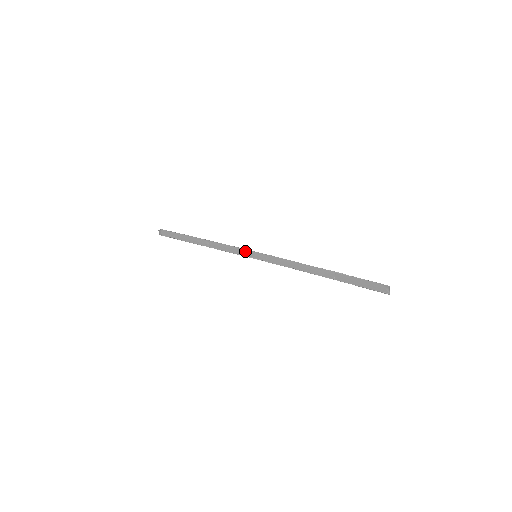
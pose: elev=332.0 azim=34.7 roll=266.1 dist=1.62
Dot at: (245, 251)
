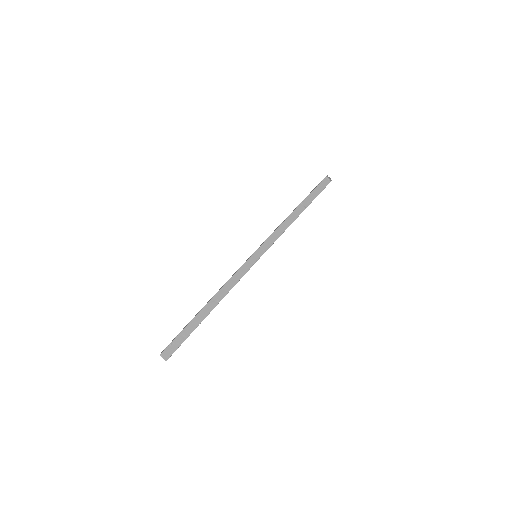
Dot at: (246, 265)
